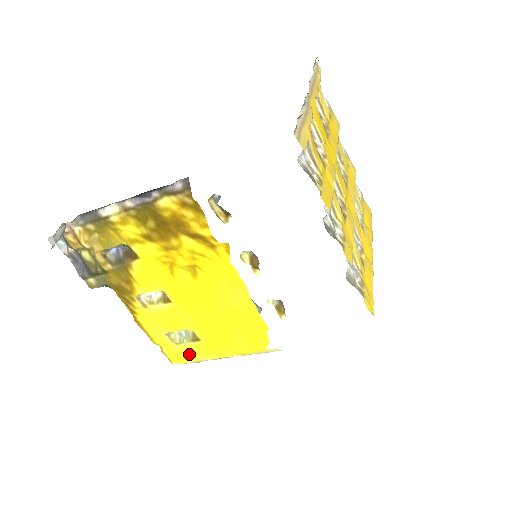
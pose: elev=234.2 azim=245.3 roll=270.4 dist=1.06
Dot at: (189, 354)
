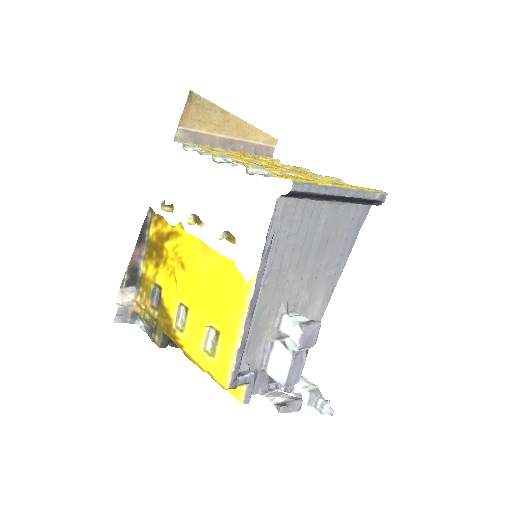
Dot at: (224, 359)
